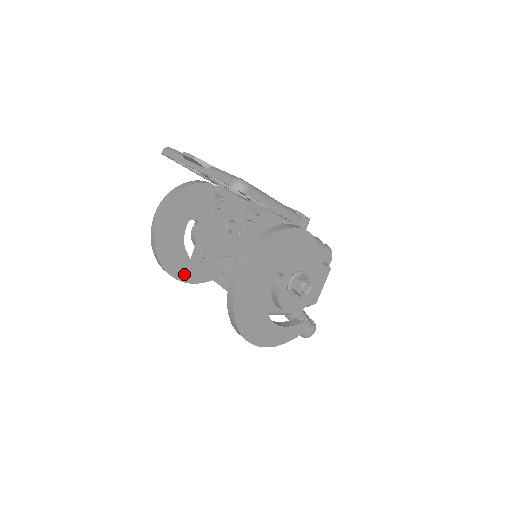
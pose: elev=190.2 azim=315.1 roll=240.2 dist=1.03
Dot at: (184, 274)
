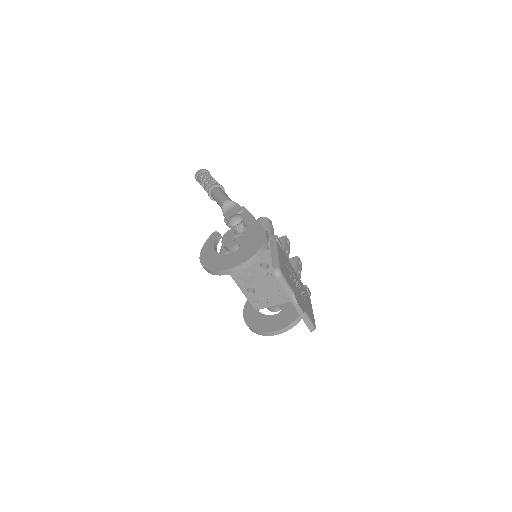
Dot at: occluded
